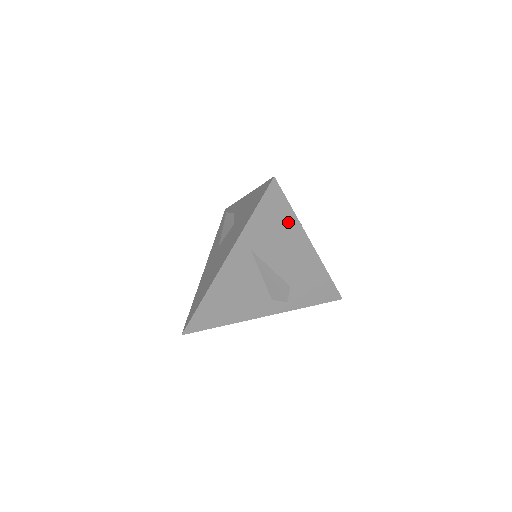
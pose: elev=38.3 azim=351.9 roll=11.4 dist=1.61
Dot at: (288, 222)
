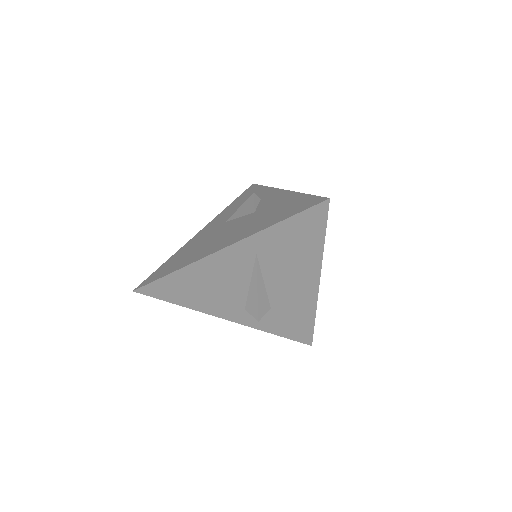
Dot at: (312, 249)
